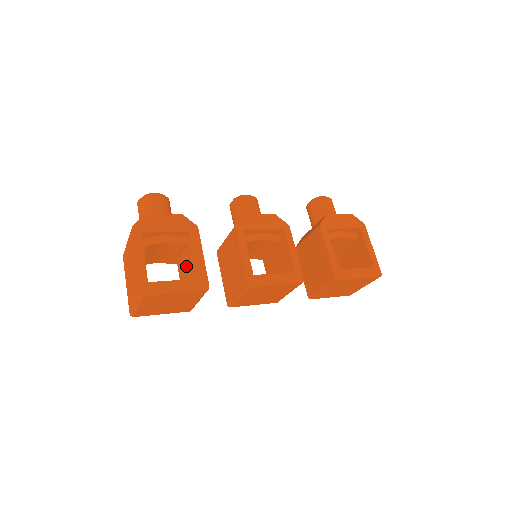
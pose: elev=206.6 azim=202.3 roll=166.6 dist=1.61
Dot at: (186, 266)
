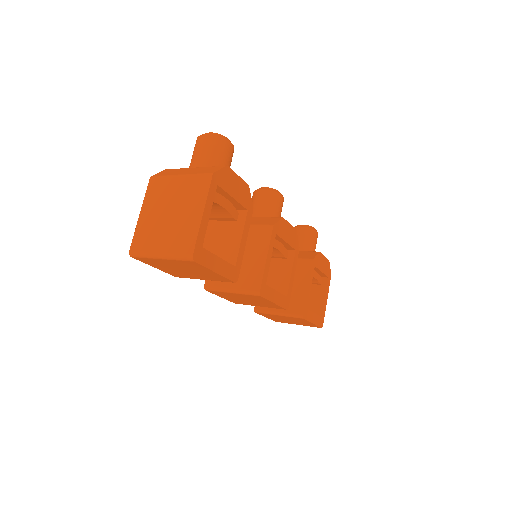
Dot at: (211, 235)
